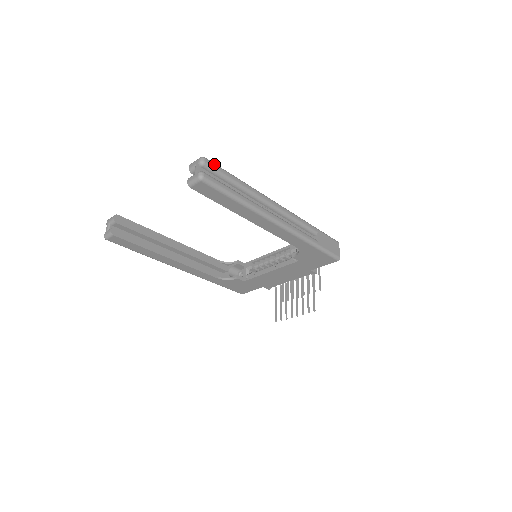
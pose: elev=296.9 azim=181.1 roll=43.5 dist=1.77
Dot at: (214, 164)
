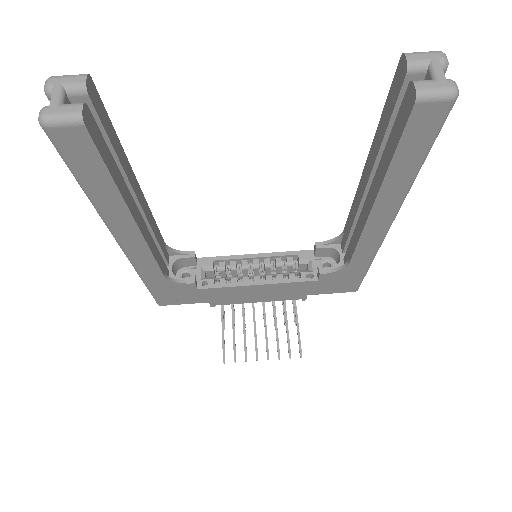
Dot at: occluded
